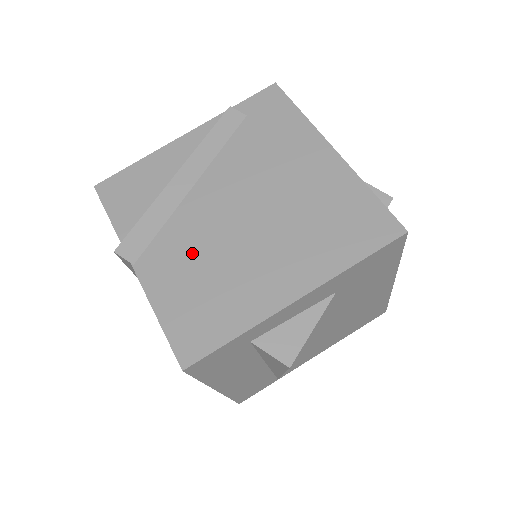
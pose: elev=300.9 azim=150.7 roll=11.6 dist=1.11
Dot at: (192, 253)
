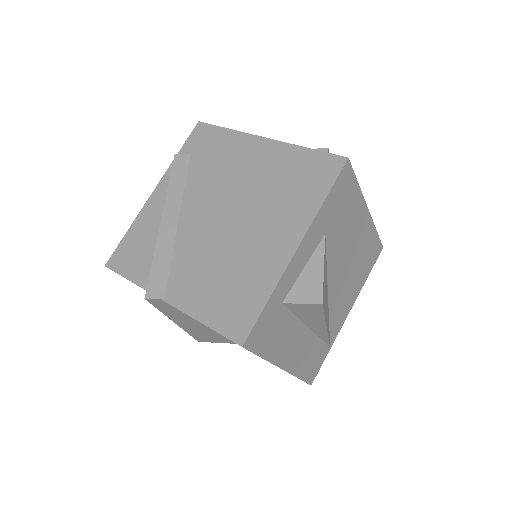
Dot at: (203, 265)
